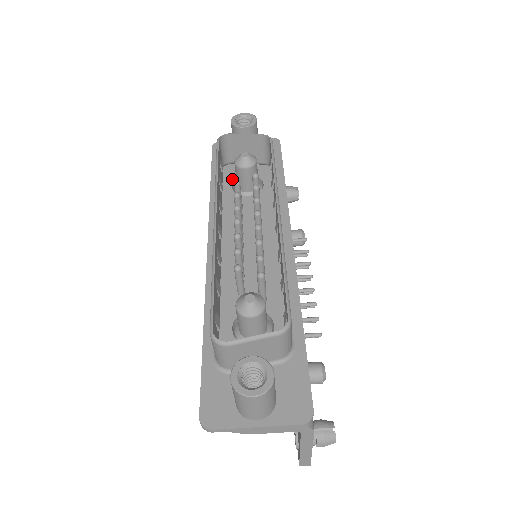
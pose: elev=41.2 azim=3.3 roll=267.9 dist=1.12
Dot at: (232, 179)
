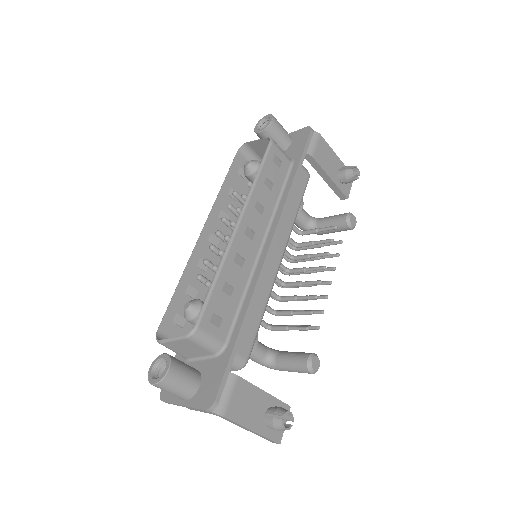
Dot at: occluded
